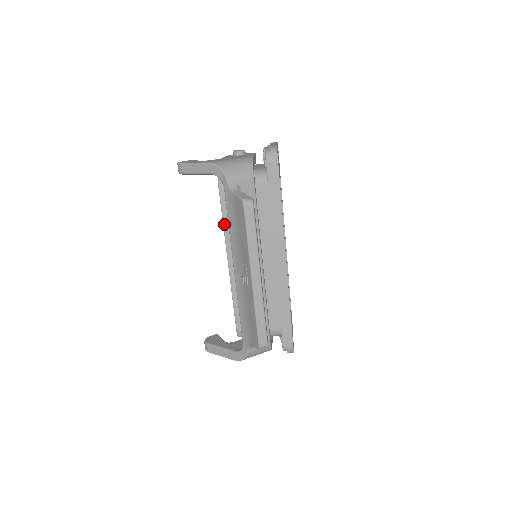
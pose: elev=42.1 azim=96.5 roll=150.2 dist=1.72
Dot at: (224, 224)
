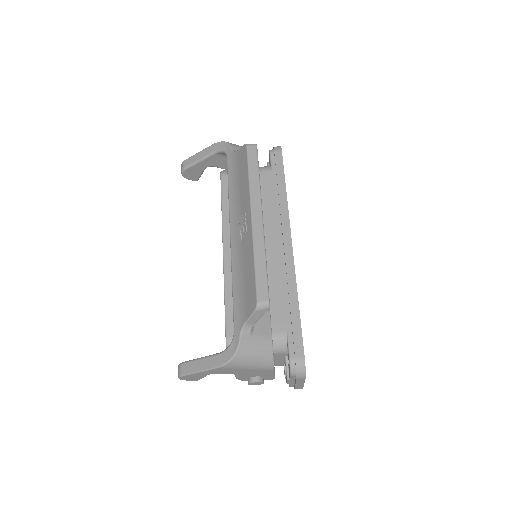
Dot at: (223, 208)
